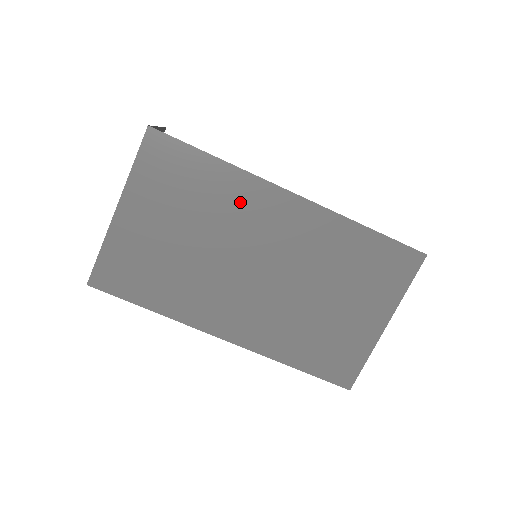
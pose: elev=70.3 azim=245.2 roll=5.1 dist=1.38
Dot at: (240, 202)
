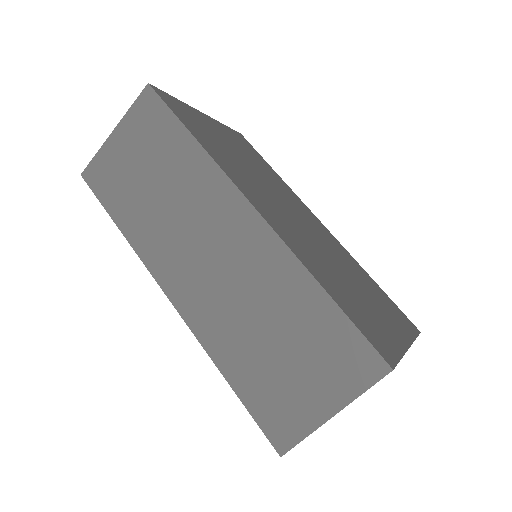
Dot at: (287, 192)
